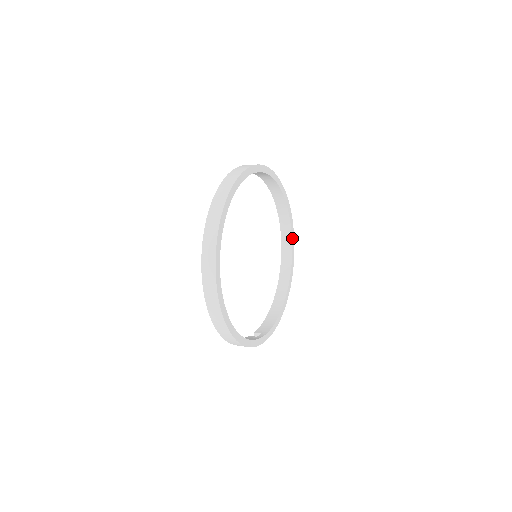
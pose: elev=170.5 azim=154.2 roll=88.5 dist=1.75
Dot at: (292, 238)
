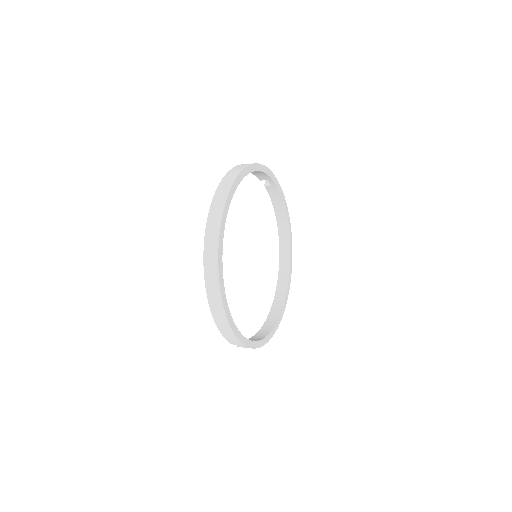
Dot at: (289, 275)
